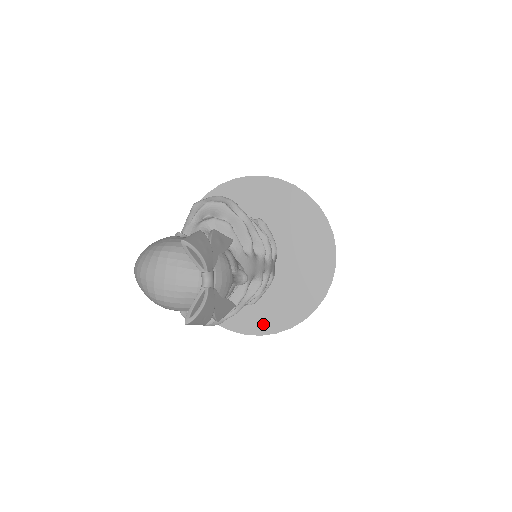
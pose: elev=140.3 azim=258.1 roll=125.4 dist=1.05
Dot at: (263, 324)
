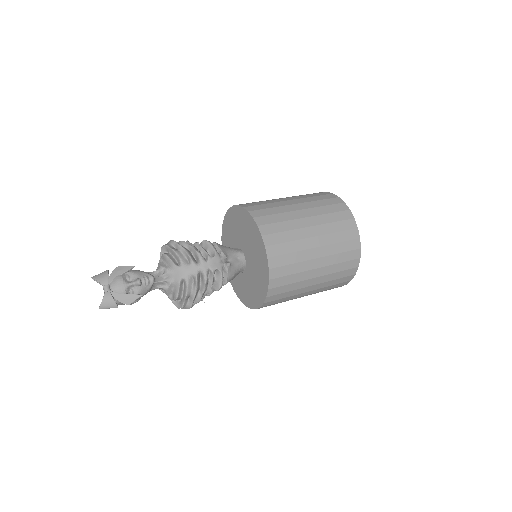
Dot at: (258, 299)
